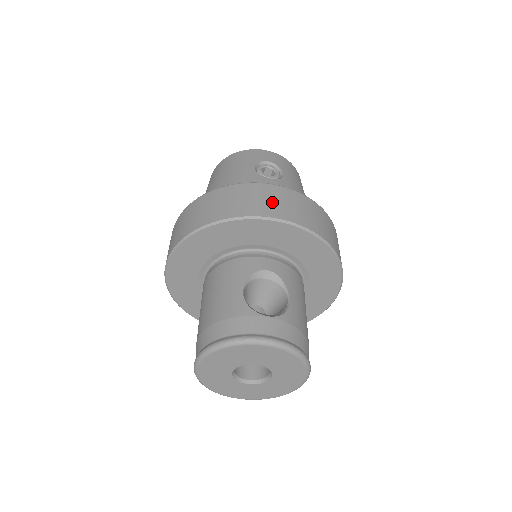
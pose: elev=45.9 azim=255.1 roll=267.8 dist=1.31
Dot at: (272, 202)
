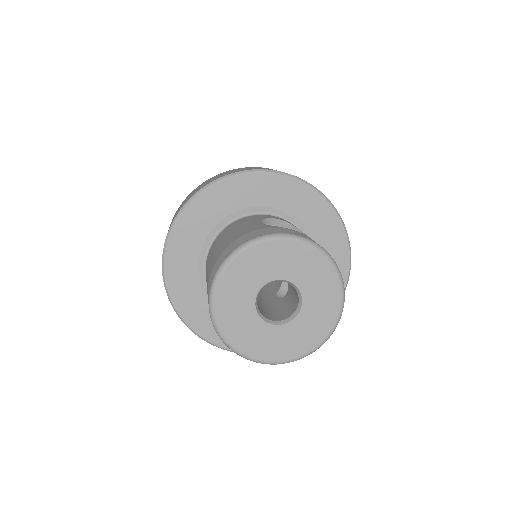
Dot at: occluded
